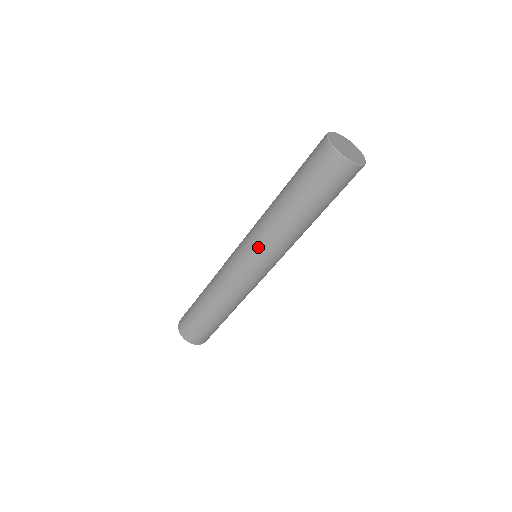
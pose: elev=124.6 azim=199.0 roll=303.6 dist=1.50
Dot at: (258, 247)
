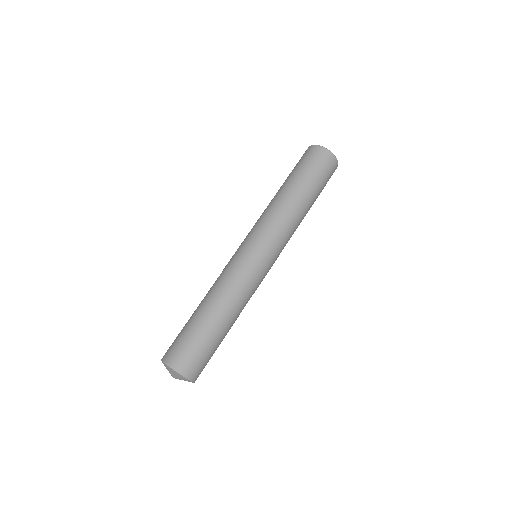
Dot at: (266, 230)
